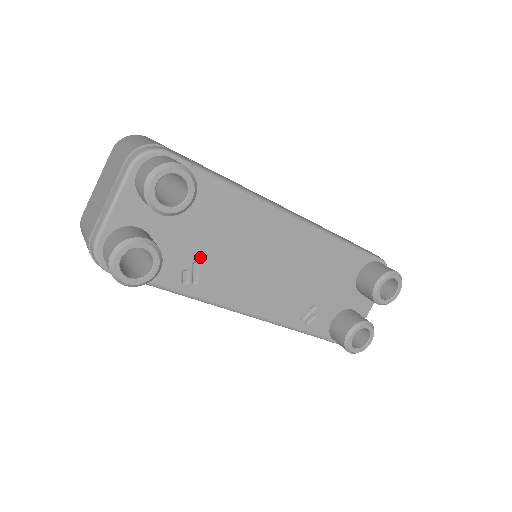
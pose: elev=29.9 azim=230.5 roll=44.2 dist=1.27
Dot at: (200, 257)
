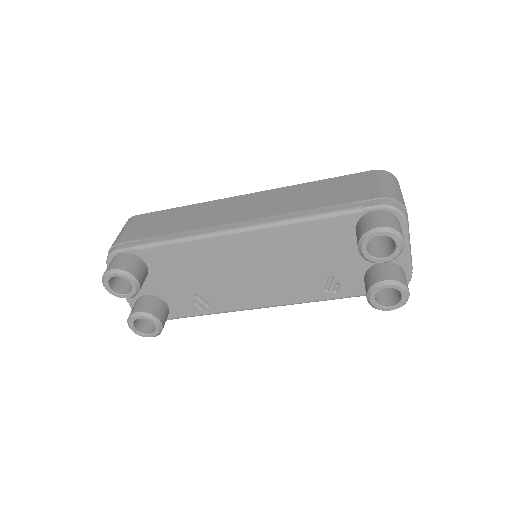
Dot at: (196, 291)
